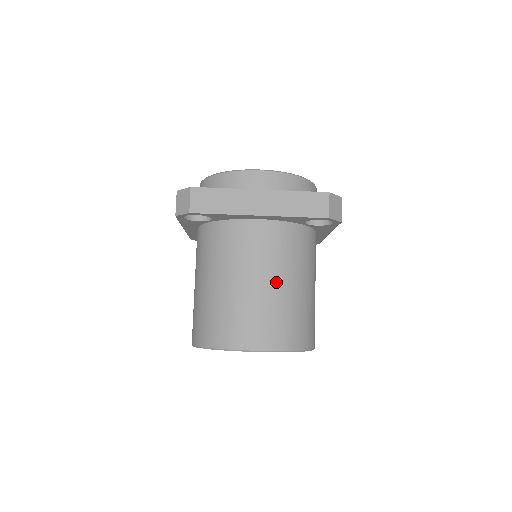
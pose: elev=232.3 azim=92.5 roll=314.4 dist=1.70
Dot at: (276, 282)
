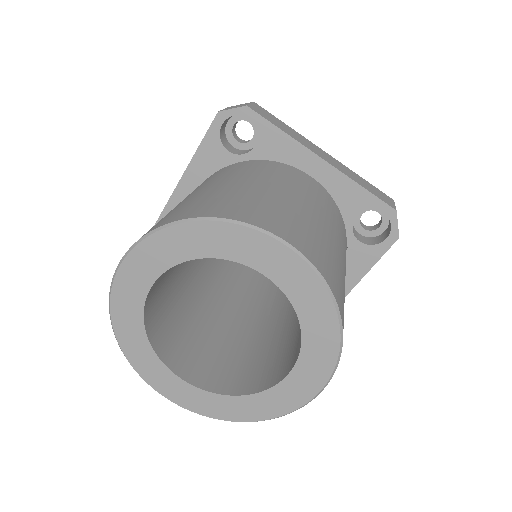
Dot at: (324, 221)
